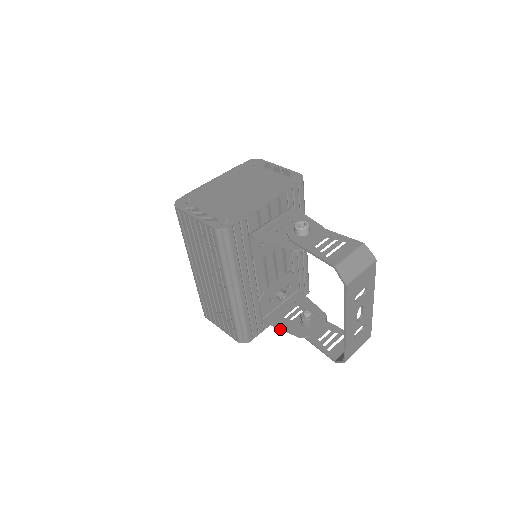
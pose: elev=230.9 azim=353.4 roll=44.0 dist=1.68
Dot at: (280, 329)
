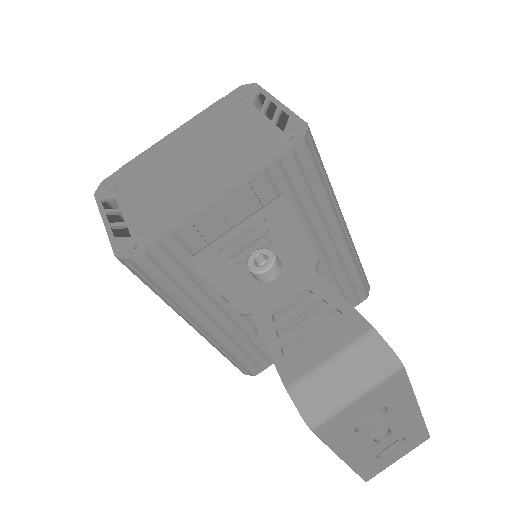
Dot at: occluded
